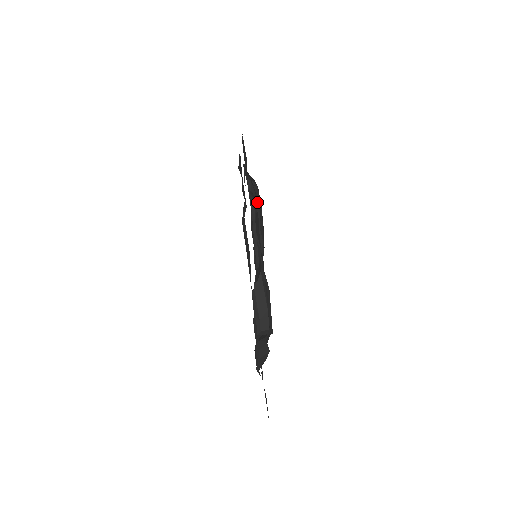
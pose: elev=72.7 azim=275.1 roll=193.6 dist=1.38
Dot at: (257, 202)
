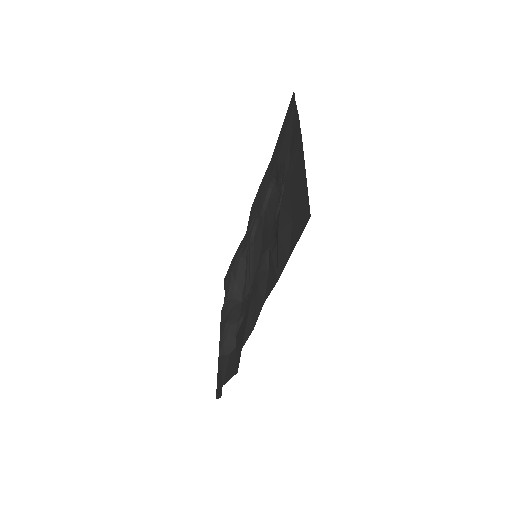
Dot at: occluded
